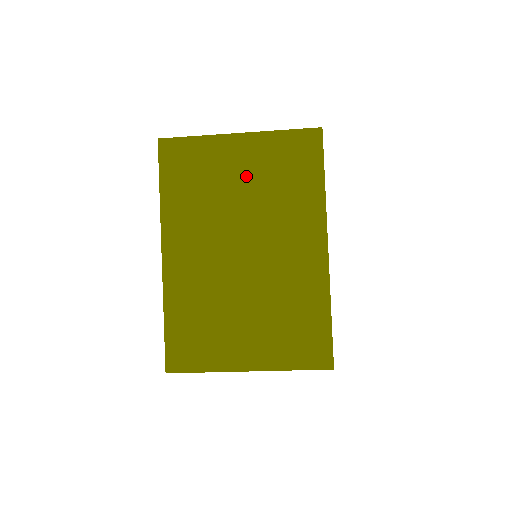
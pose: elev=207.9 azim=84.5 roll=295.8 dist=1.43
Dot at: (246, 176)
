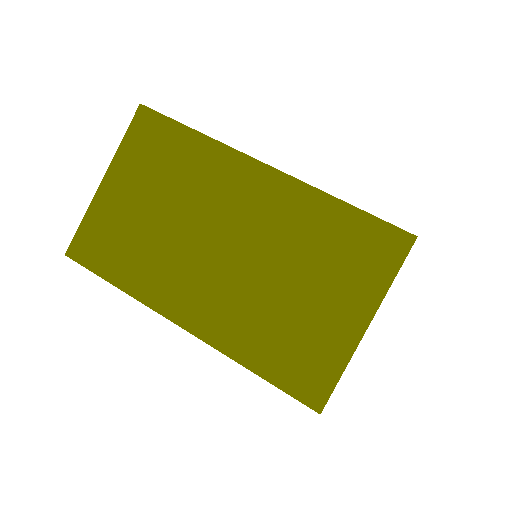
Dot at: occluded
